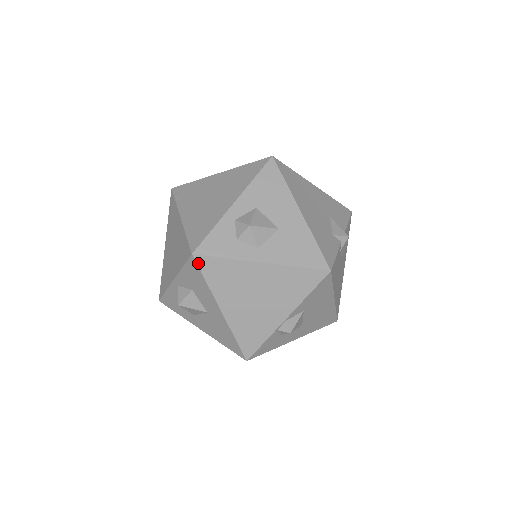
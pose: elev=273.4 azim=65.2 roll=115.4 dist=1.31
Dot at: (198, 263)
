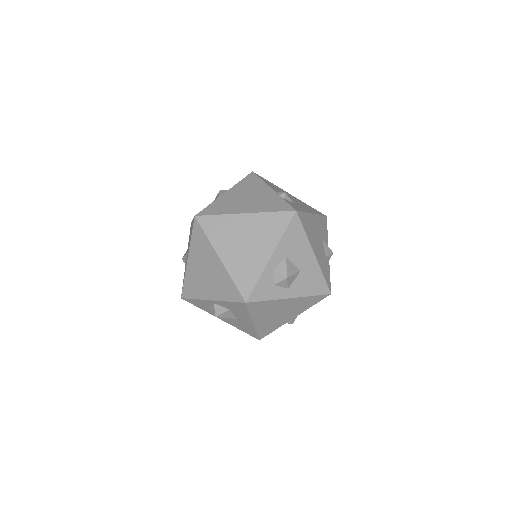
Dot at: (248, 306)
